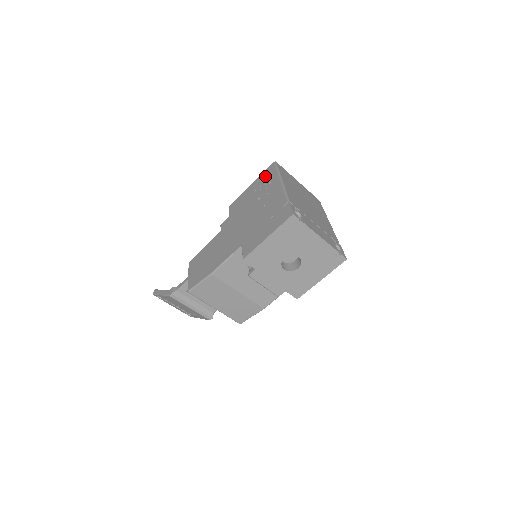
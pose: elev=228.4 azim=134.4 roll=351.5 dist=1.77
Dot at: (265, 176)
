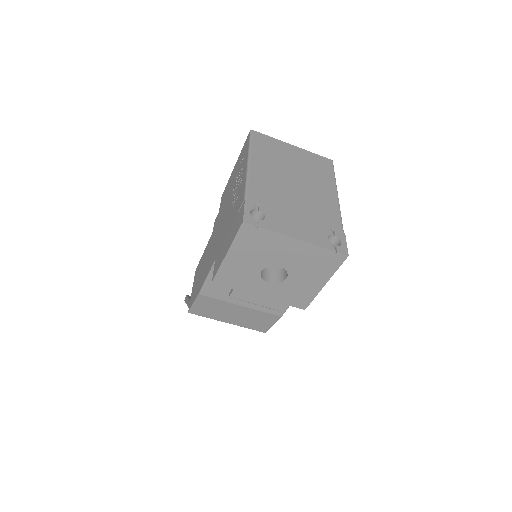
Dot at: (242, 154)
